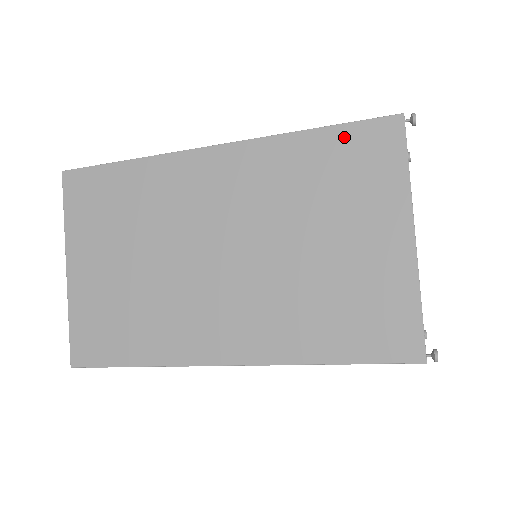
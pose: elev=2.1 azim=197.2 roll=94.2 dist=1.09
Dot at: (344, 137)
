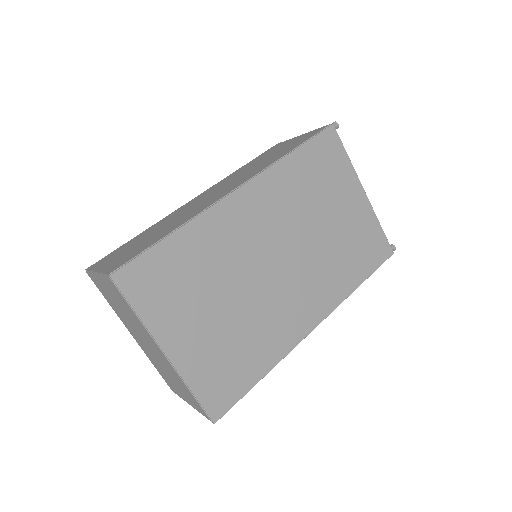
Dot at: (312, 149)
